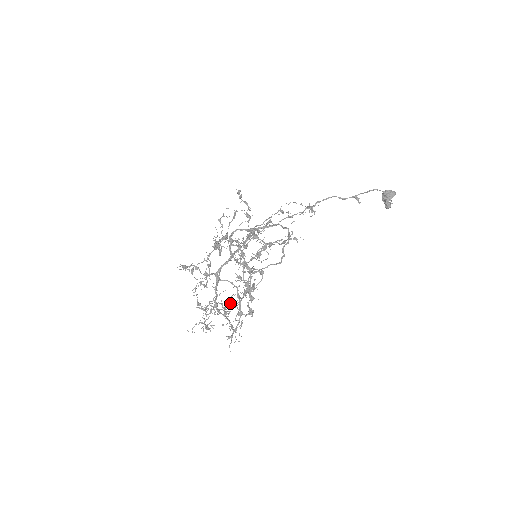
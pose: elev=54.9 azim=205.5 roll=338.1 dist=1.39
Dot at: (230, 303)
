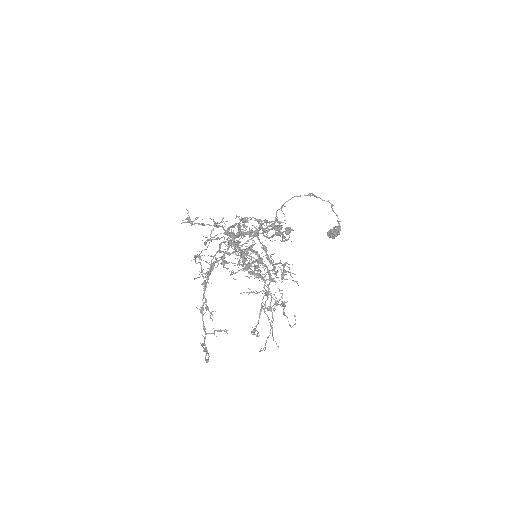
Dot at: occluded
